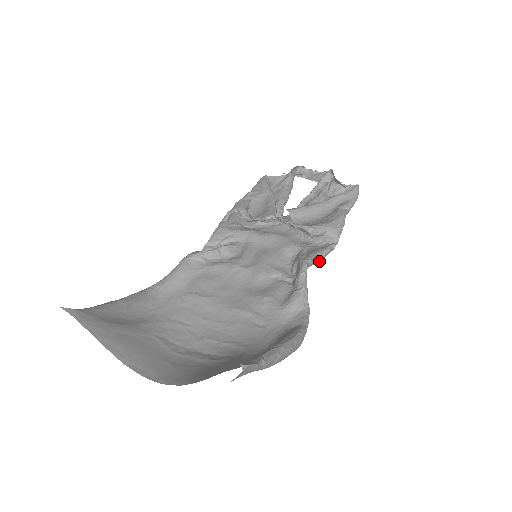
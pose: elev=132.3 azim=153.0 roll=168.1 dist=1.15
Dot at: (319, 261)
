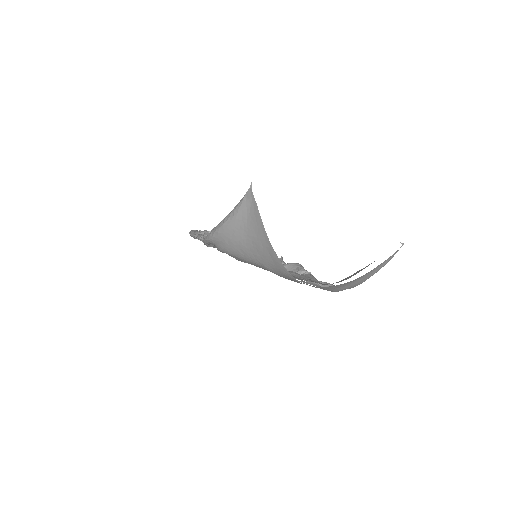
Dot at: occluded
